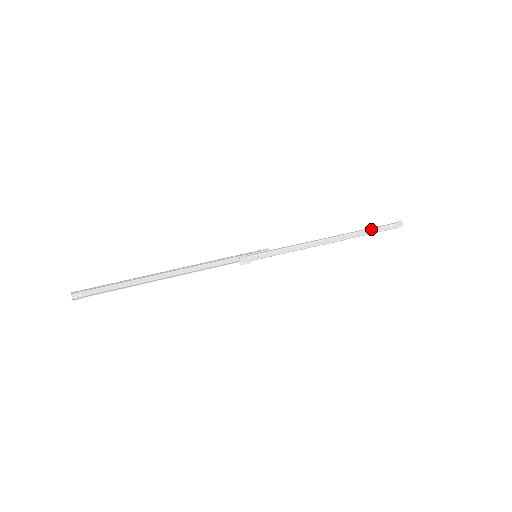
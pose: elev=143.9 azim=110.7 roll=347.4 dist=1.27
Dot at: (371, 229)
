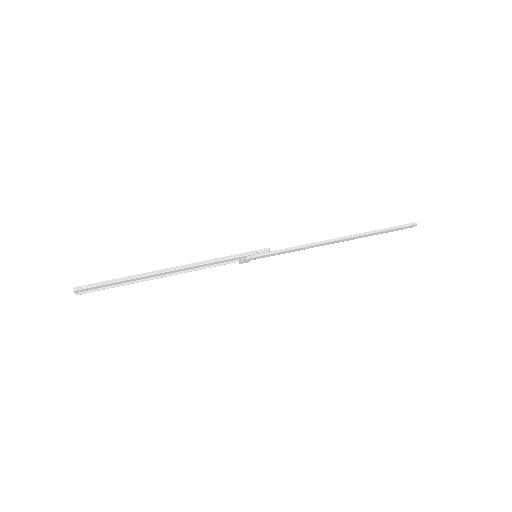
Dot at: (381, 231)
